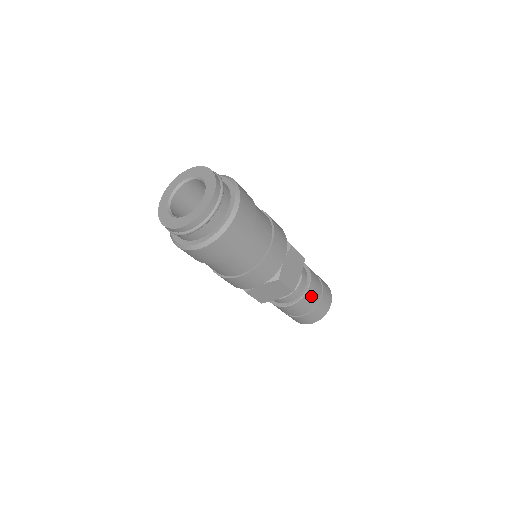
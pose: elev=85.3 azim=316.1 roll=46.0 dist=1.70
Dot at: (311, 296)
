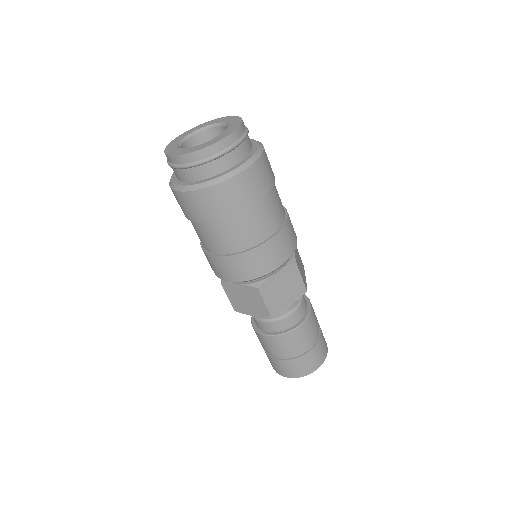
Dot at: (295, 340)
